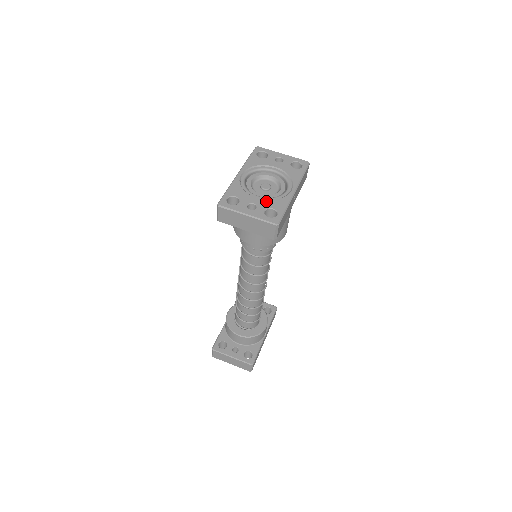
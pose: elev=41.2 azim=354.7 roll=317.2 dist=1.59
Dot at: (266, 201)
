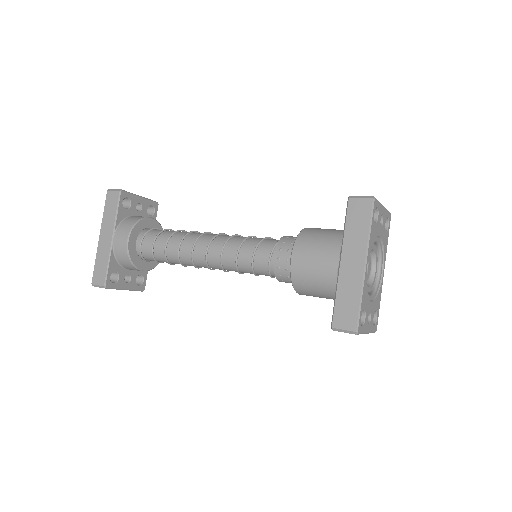
Dot at: (375, 303)
